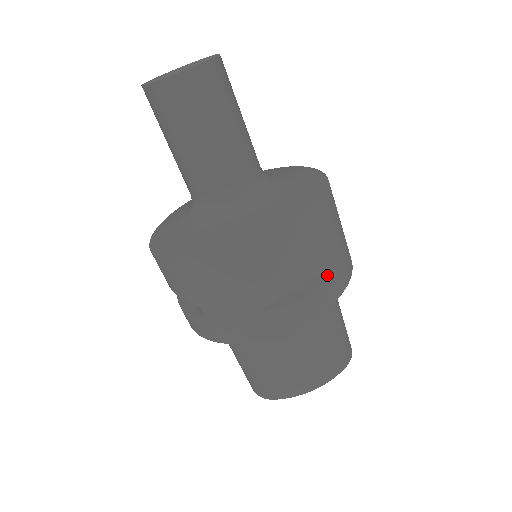
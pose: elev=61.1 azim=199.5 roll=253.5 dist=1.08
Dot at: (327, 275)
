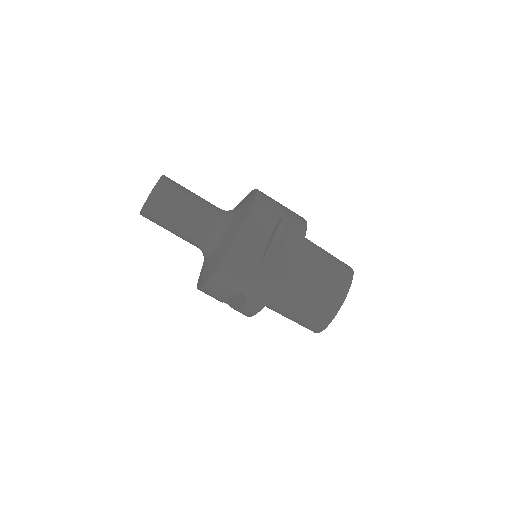
Dot at: (288, 229)
